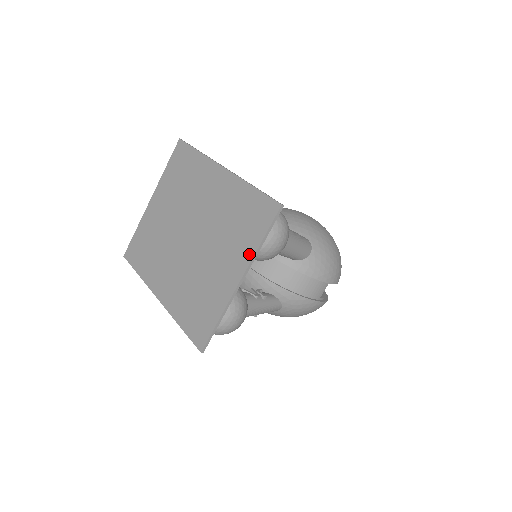
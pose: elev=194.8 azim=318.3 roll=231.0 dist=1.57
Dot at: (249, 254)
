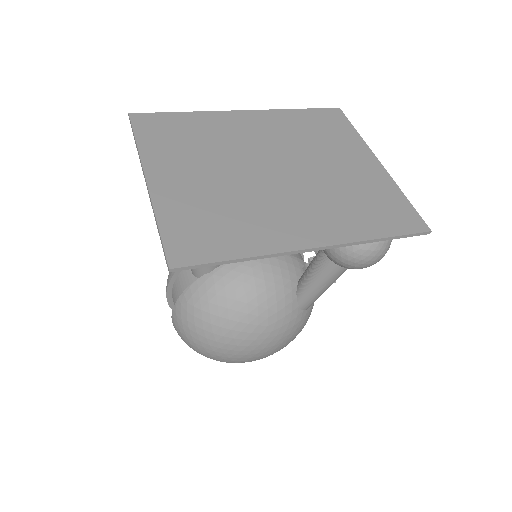
Dot at: (360, 143)
